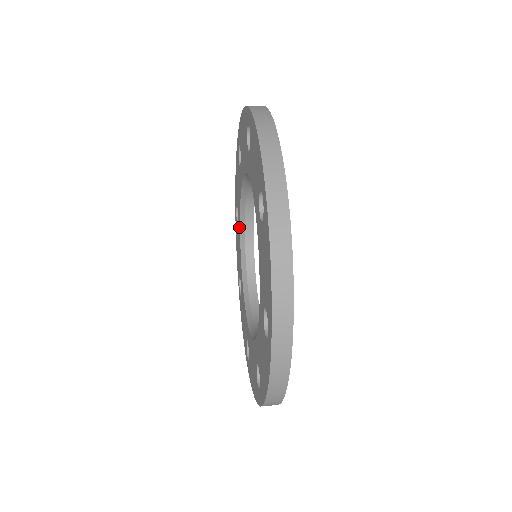
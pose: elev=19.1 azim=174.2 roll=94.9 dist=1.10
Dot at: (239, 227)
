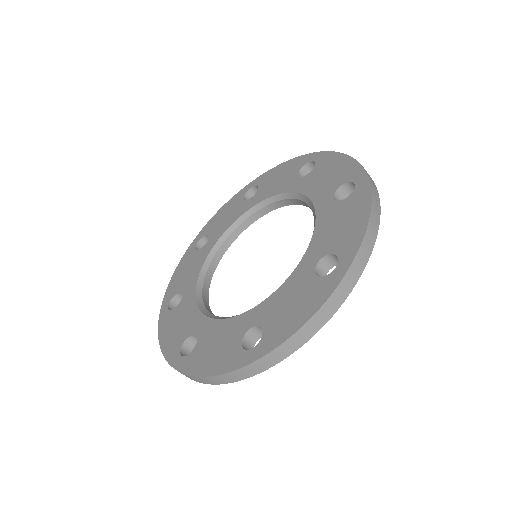
Dot at: (210, 247)
